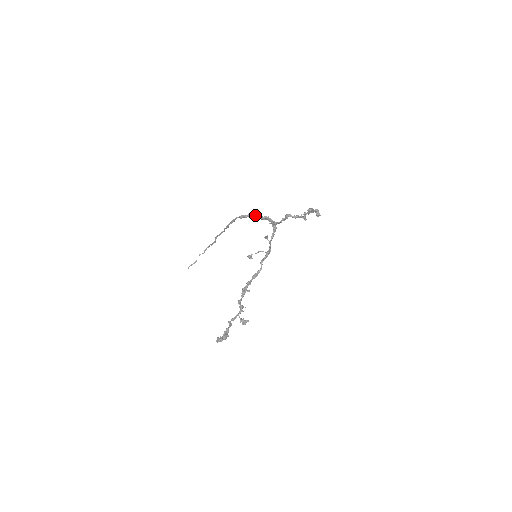
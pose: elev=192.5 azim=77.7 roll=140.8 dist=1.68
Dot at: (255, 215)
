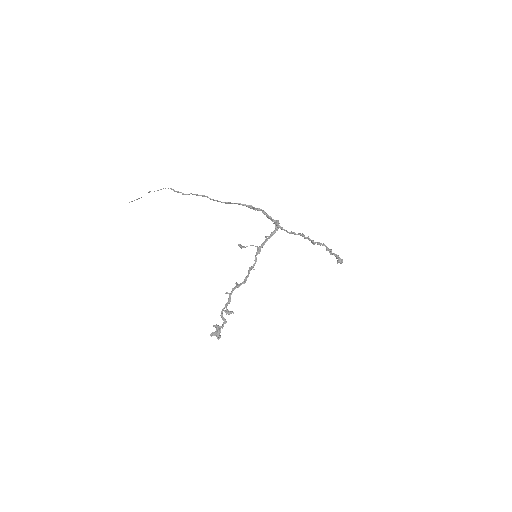
Dot at: (268, 215)
